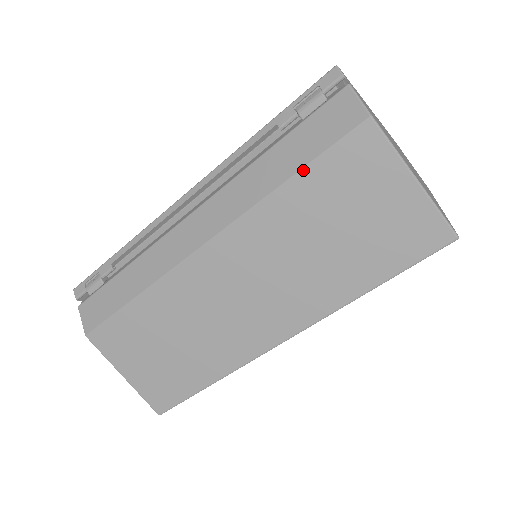
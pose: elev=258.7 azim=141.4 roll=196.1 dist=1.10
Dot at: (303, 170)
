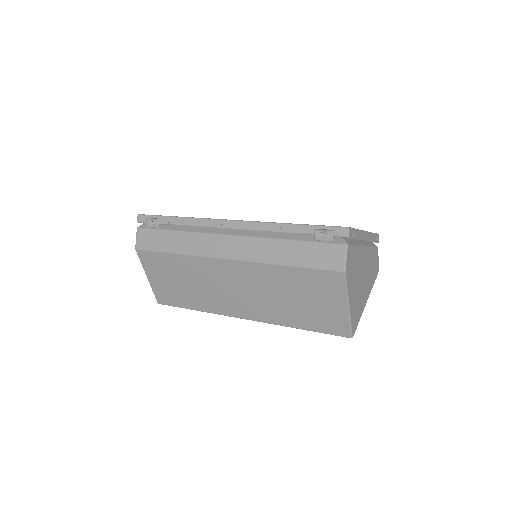
Dot at: (298, 268)
